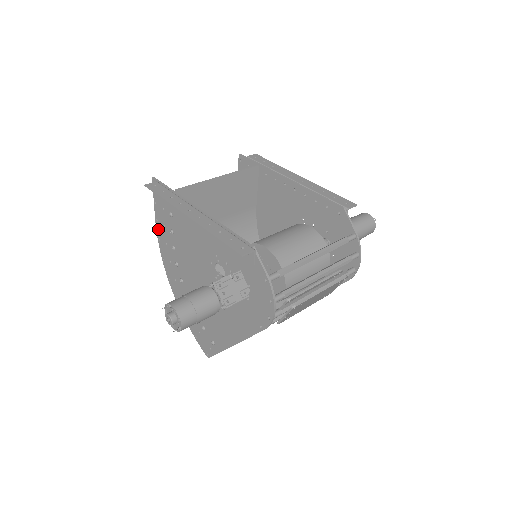
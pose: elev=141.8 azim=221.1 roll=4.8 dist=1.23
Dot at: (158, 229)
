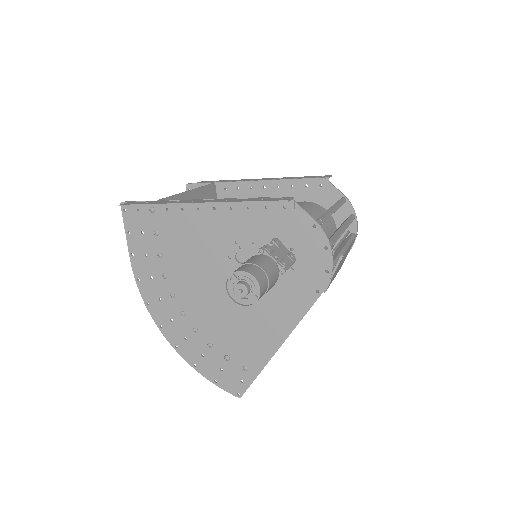
Dot at: (135, 266)
